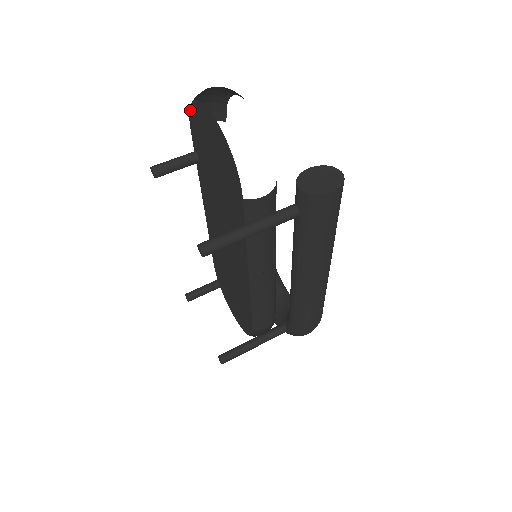
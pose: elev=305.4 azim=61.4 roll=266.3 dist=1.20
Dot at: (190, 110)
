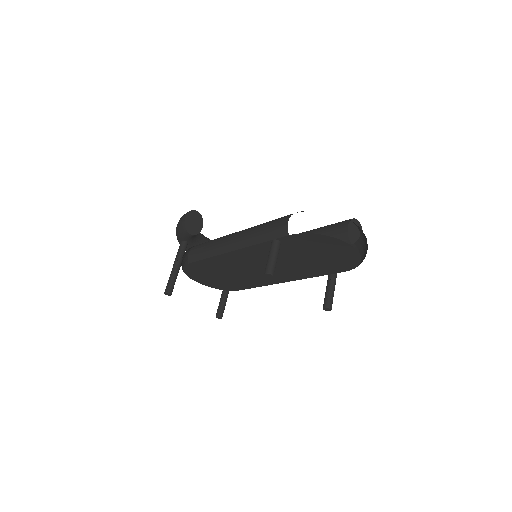
Dot at: (311, 234)
